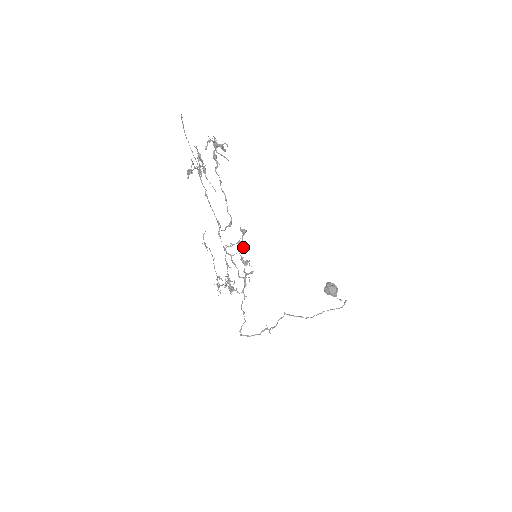
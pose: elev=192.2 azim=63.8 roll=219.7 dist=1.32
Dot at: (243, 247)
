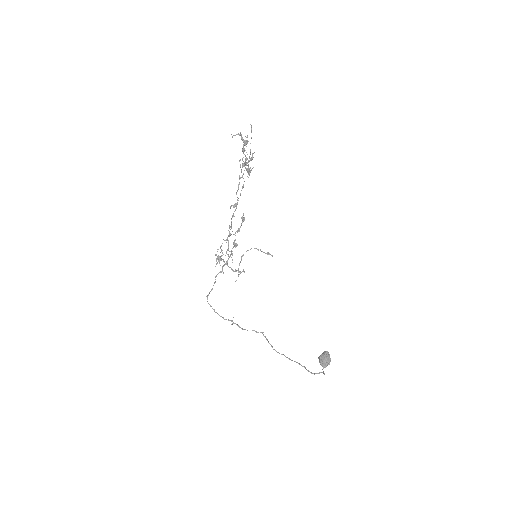
Dot at: (238, 231)
